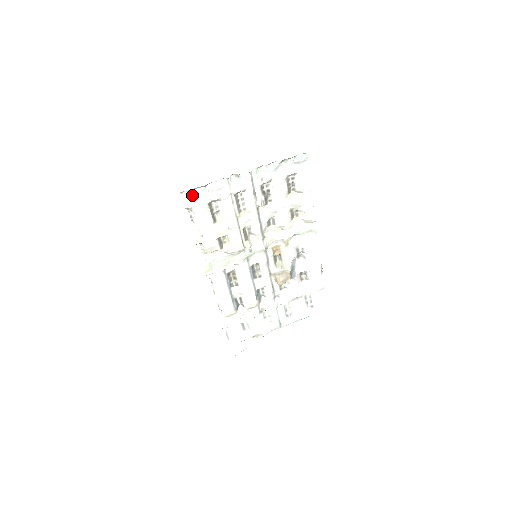
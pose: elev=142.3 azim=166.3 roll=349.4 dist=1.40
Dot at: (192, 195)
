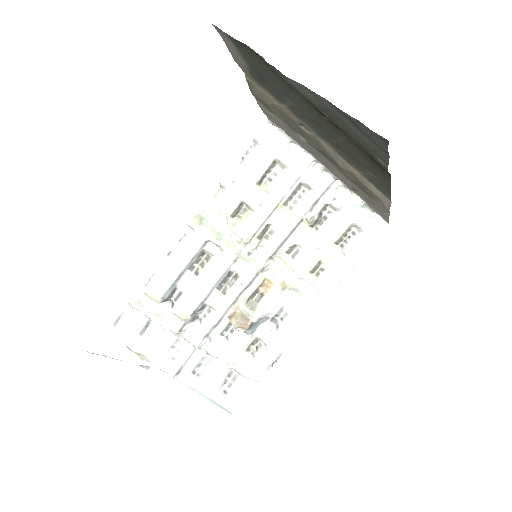
Dot at: (273, 135)
